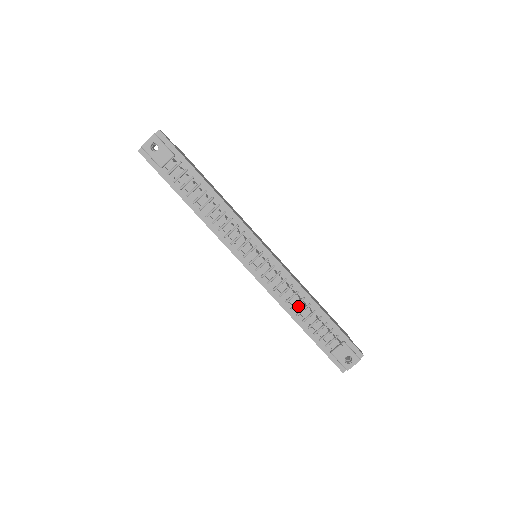
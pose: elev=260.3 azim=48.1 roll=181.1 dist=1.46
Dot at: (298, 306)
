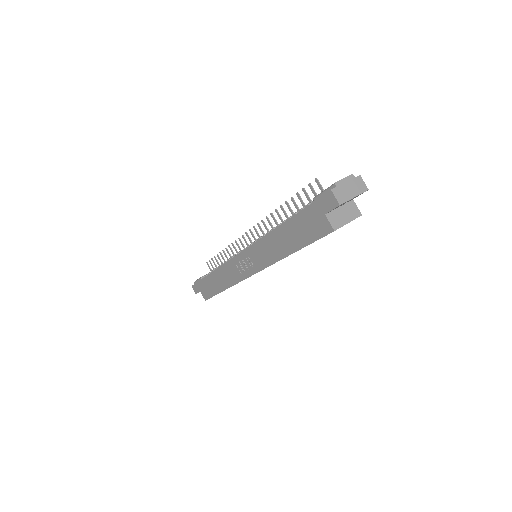
Dot at: occluded
